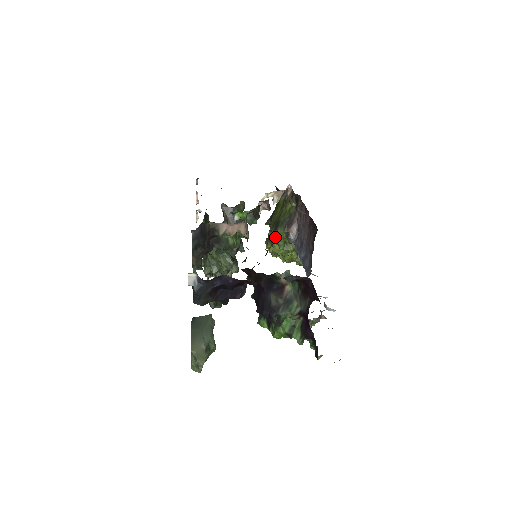
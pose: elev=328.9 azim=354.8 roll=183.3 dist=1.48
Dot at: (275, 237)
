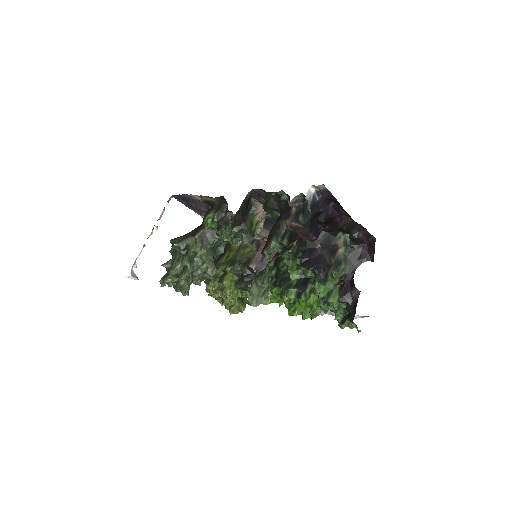
Dot at: (228, 273)
